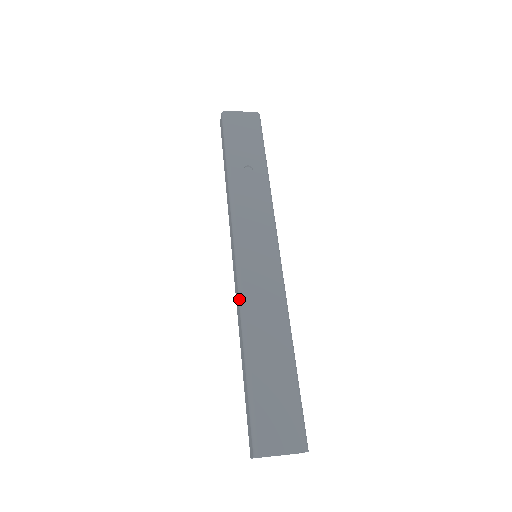
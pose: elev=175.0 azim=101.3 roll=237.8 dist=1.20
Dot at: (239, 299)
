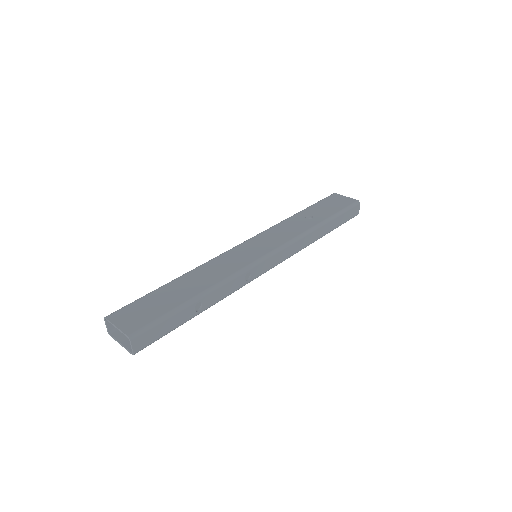
Dot at: (211, 260)
